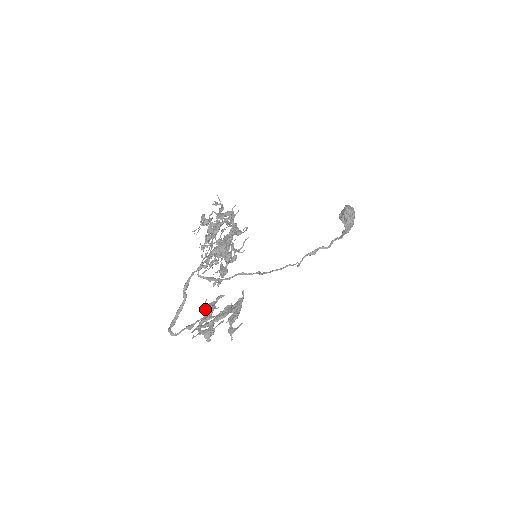
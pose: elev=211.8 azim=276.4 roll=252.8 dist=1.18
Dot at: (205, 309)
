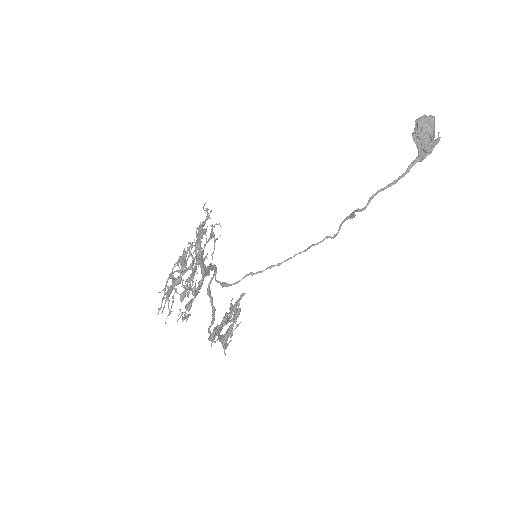
Dot at: occluded
